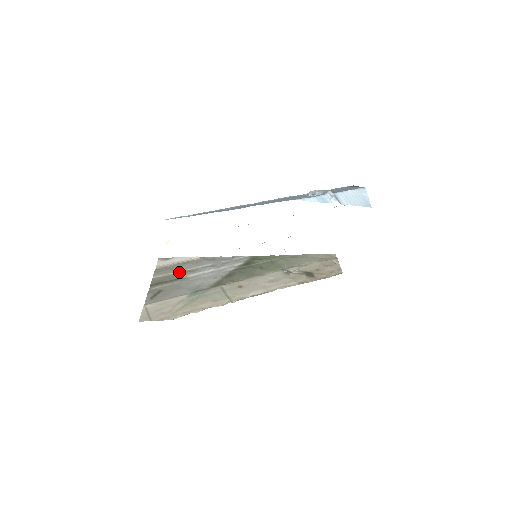
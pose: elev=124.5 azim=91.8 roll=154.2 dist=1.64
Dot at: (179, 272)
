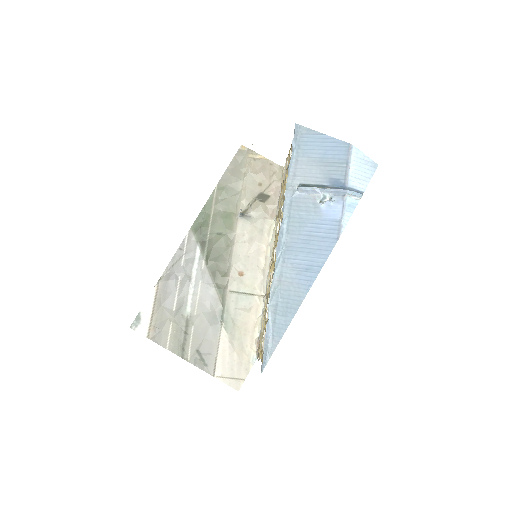
Dot at: (175, 319)
